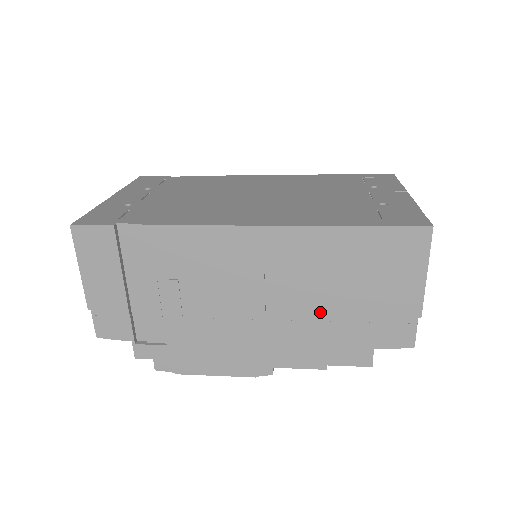
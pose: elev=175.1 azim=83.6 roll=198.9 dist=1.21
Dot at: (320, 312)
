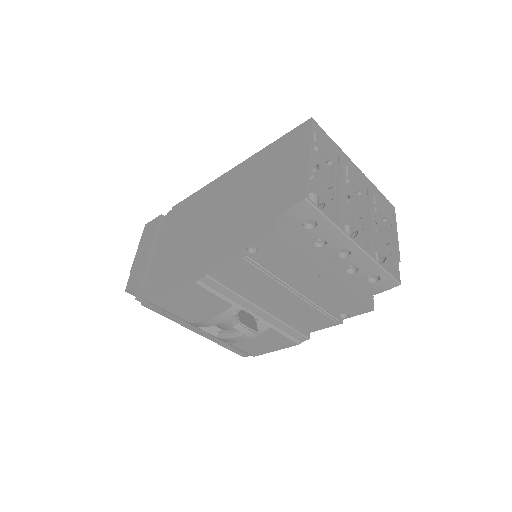
Dot at: (244, 207)
